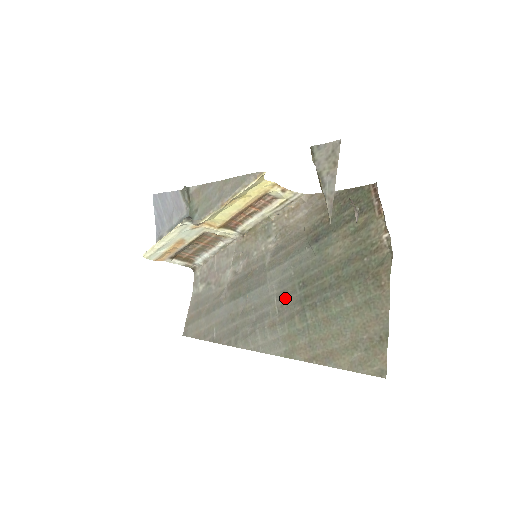
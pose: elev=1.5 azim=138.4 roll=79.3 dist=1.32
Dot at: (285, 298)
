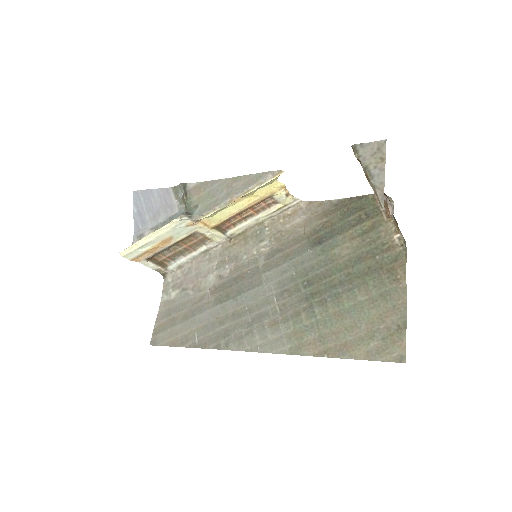
Dot at: (287, 297)
